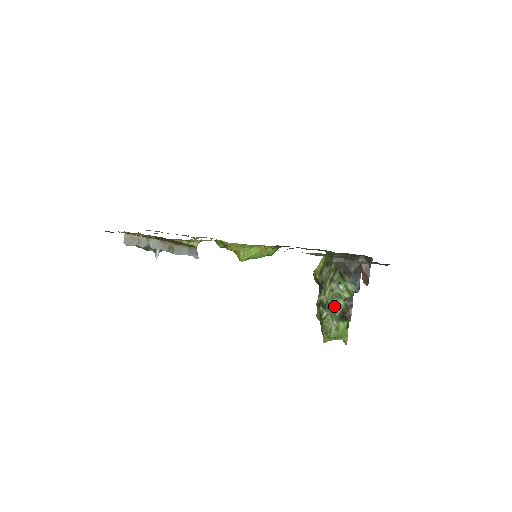
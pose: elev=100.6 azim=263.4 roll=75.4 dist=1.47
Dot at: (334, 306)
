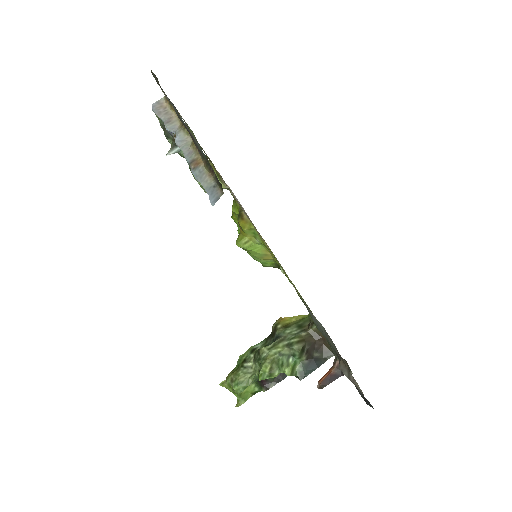
Dot at: (267, 369)
